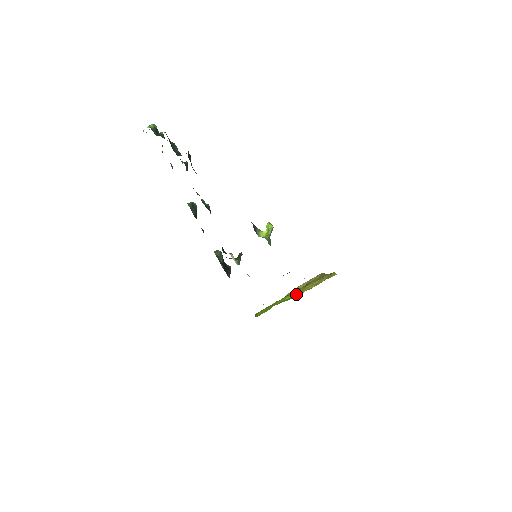
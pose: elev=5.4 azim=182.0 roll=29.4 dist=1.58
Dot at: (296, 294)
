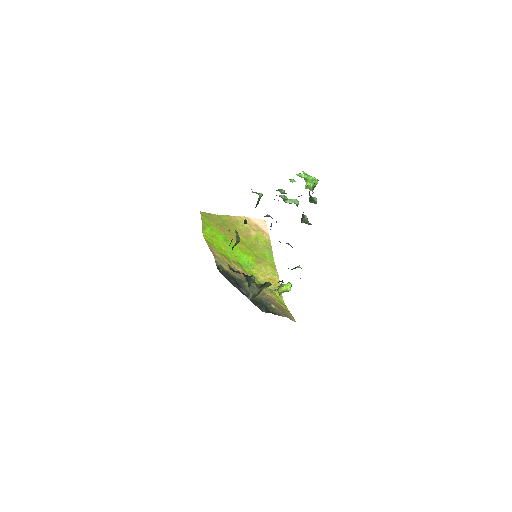
Dot at: (246, 263)
